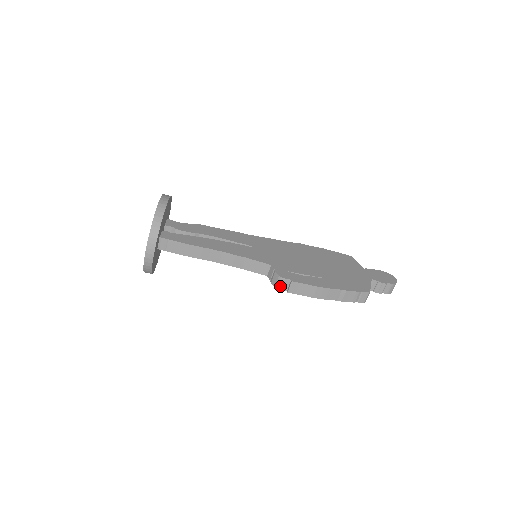
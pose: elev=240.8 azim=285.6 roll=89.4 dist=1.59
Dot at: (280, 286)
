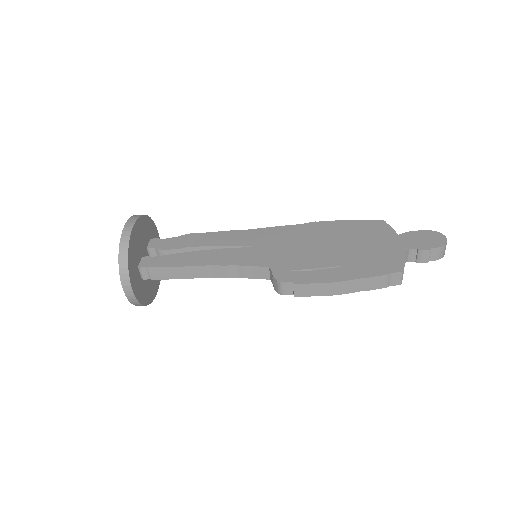
Dot at: (283, 292)
